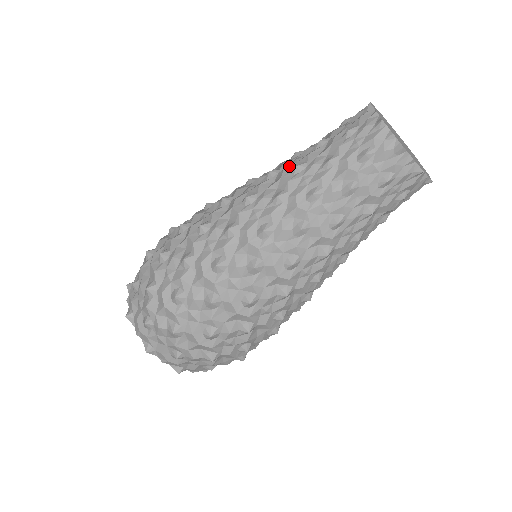
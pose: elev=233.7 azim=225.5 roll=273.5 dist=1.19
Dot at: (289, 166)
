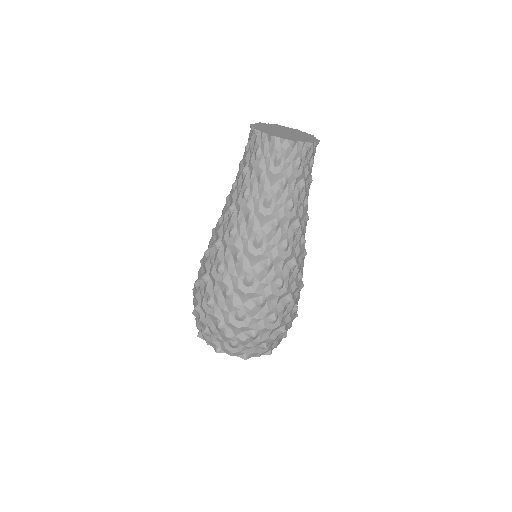
Dot at: occluded
